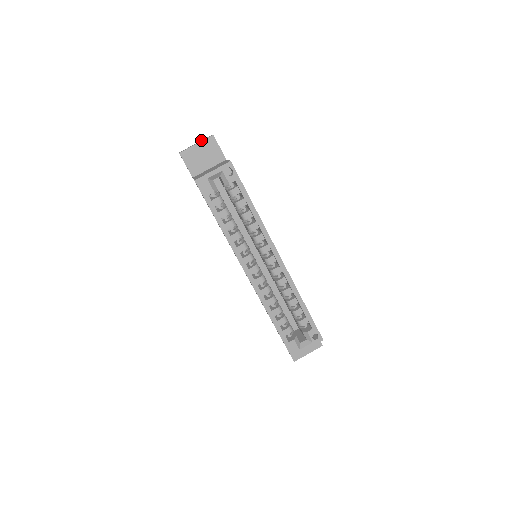
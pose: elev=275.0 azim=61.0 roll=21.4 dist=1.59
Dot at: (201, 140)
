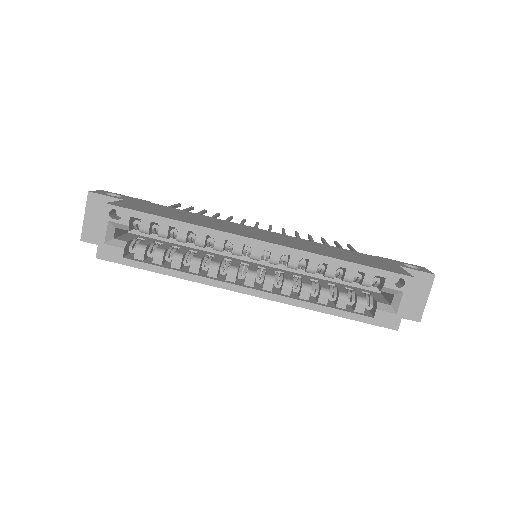
Dot at: occluded
